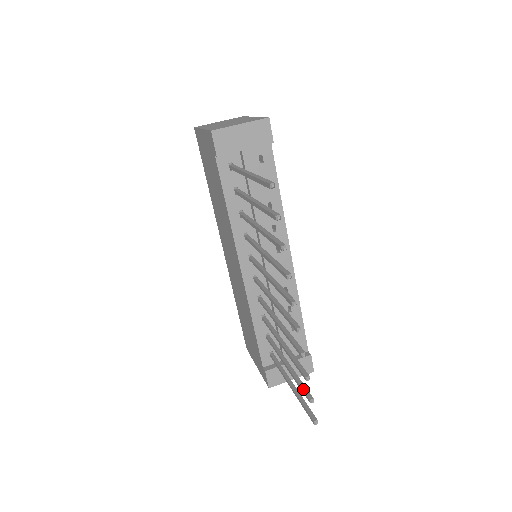
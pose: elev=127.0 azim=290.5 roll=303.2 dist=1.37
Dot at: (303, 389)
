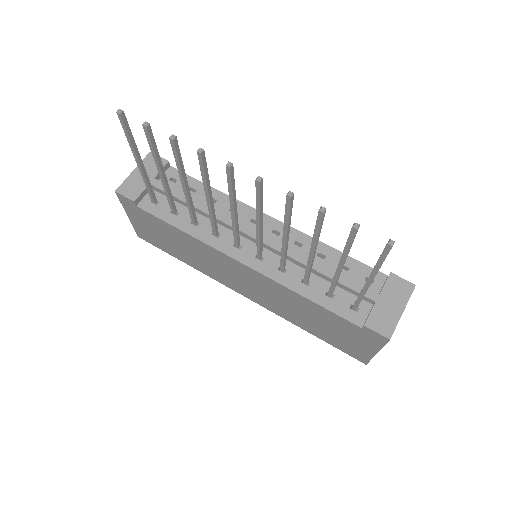
Dot at: occluded
